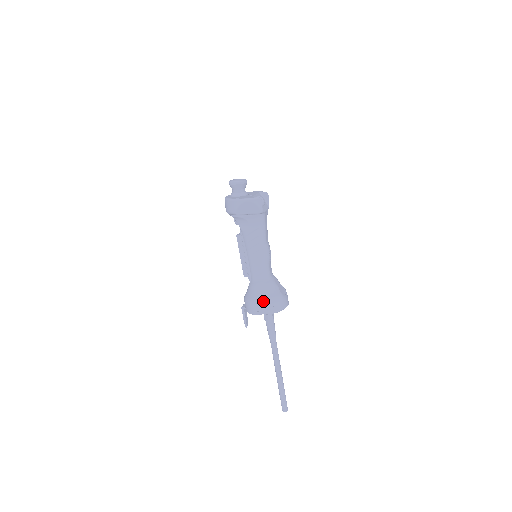
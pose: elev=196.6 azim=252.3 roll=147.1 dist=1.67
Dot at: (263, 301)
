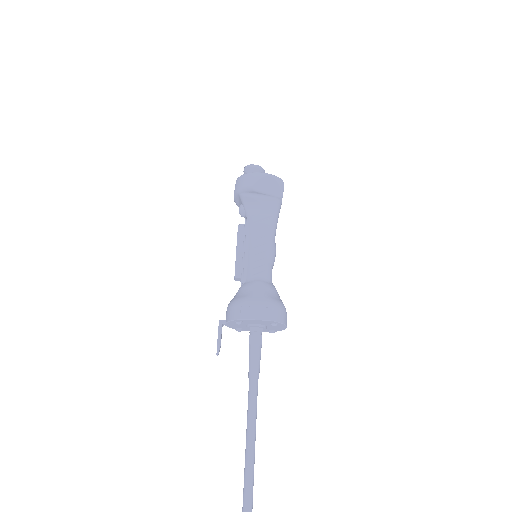
Dot at: (262, 301)
